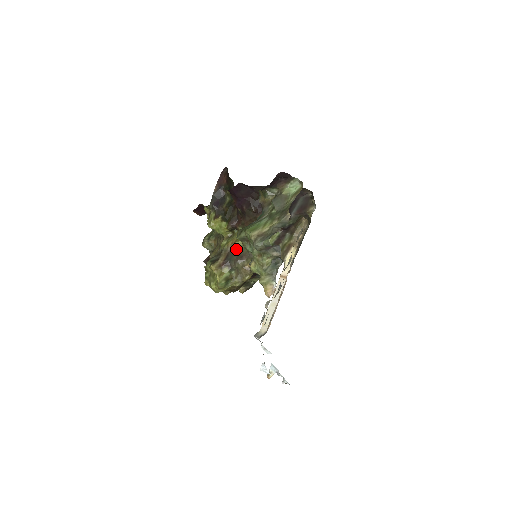
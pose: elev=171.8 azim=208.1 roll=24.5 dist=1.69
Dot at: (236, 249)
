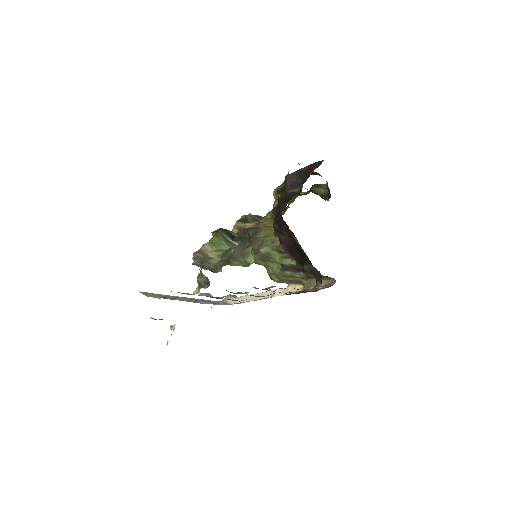
Dot at: (261, 232)
